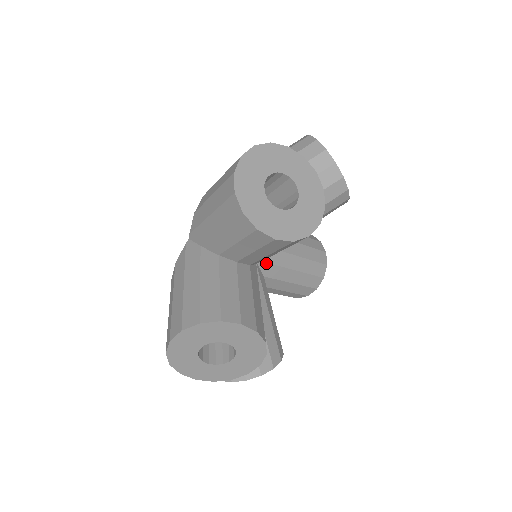
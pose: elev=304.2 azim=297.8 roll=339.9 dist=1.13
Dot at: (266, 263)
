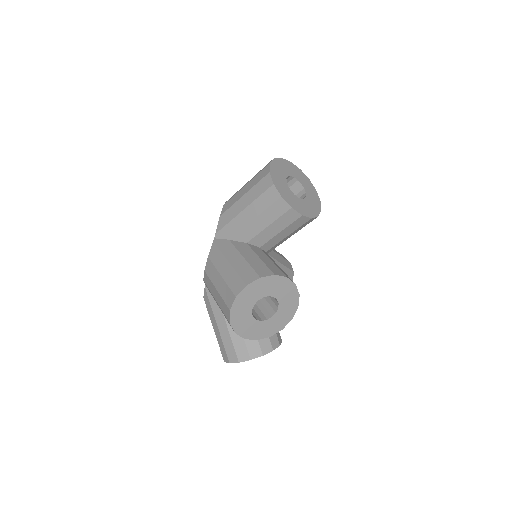
Dot at: occluded
